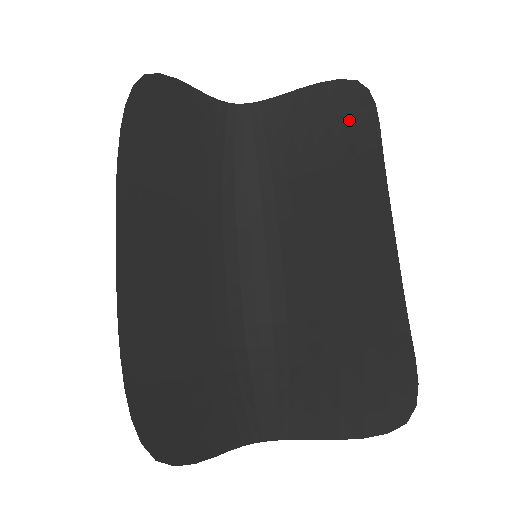
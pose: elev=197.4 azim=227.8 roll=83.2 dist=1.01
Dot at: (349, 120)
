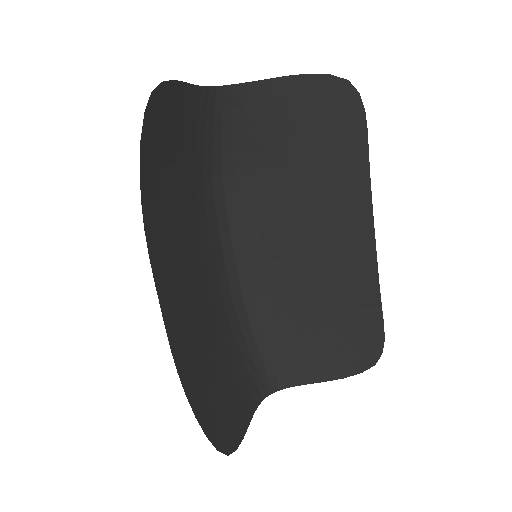
Dot at: (337, 121)
